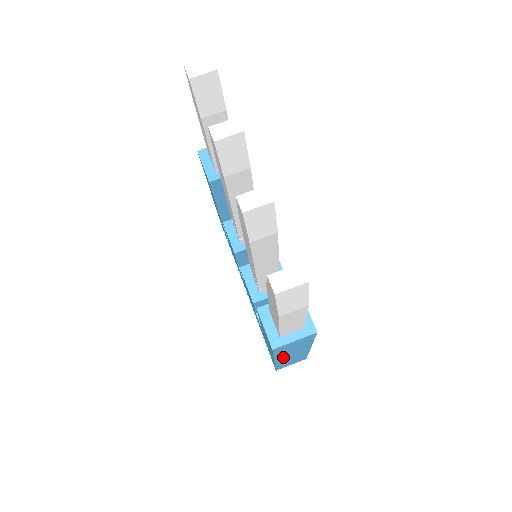
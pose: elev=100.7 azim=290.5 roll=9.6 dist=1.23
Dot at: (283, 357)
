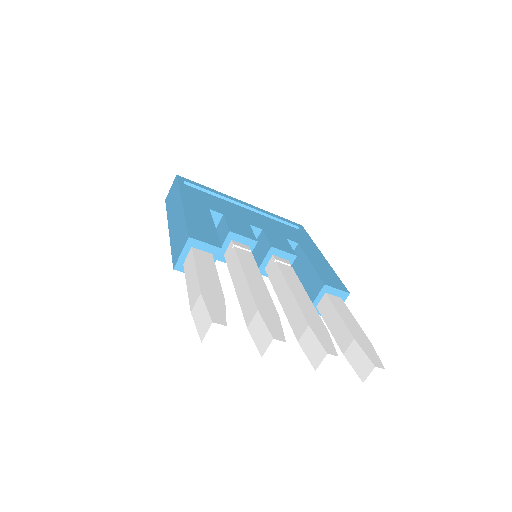
Dot at: occluded
